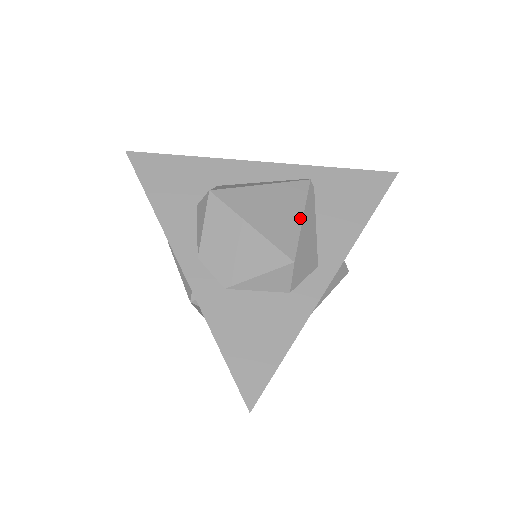
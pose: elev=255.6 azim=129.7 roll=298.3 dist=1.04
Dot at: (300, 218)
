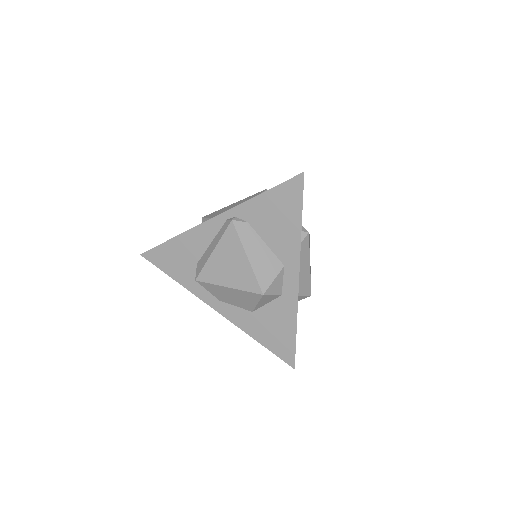
Dot at: occluded
